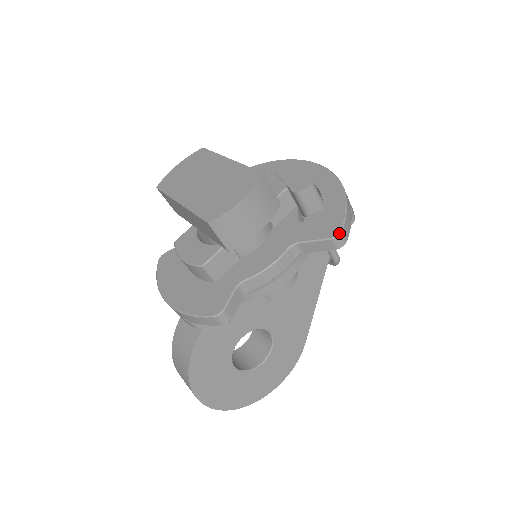
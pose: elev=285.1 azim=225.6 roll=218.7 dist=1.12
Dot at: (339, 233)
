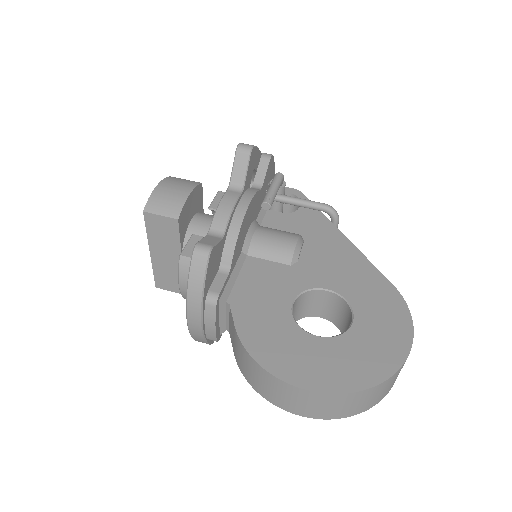
Dot at: (238, 145)
